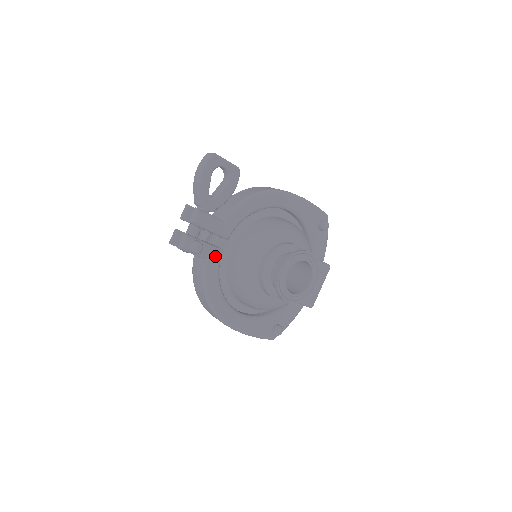
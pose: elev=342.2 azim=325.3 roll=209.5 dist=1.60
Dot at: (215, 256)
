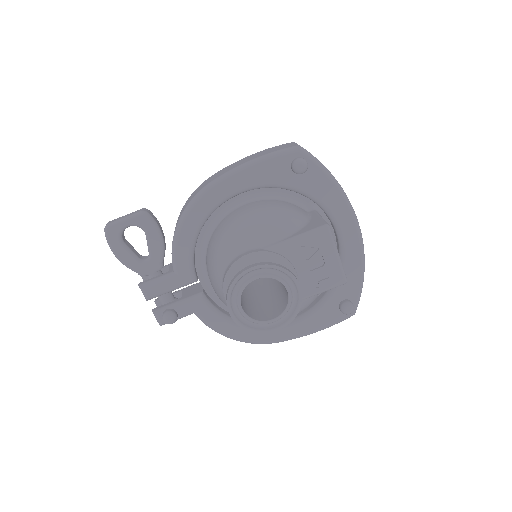
Dot at: (198, 306)
